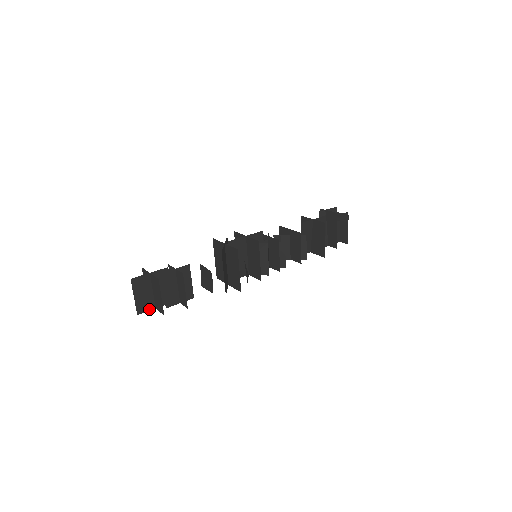
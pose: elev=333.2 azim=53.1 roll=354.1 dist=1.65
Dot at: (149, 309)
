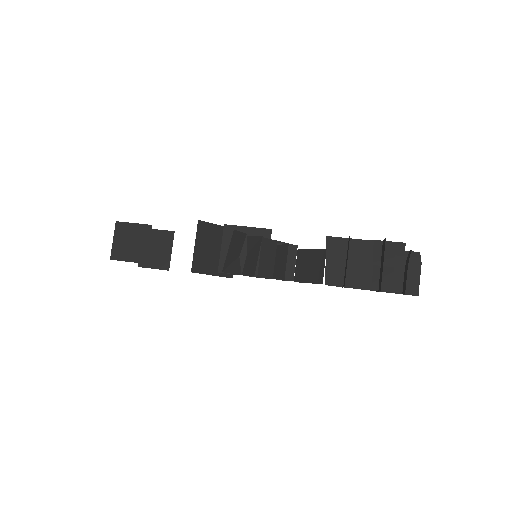
Dot at: (122, 259)
